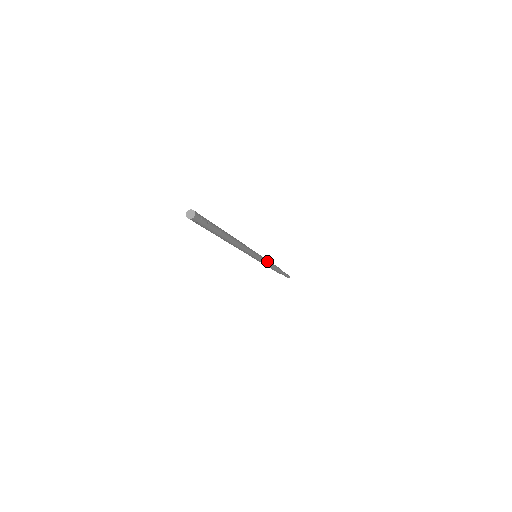
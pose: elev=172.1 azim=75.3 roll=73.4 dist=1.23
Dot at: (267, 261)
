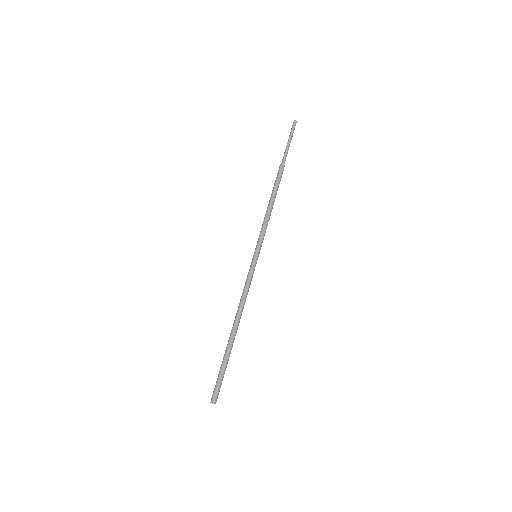
Dot at: occluded
